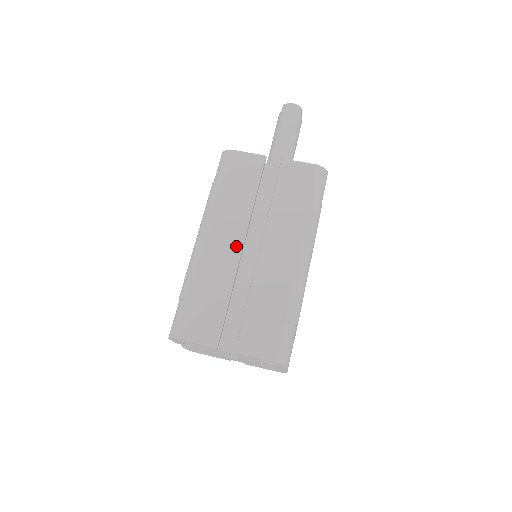
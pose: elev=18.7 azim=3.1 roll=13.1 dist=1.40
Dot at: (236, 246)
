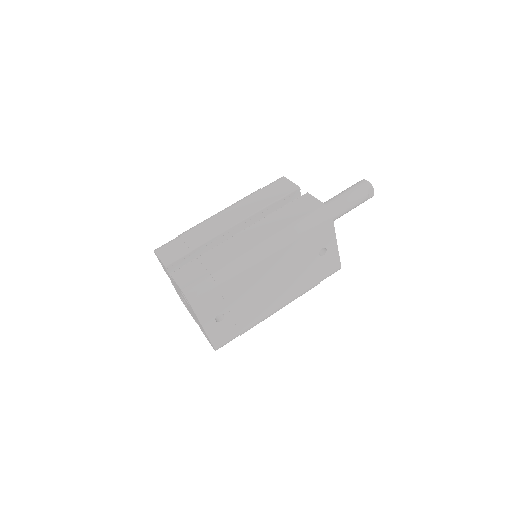
Dot at: (231, 223)
